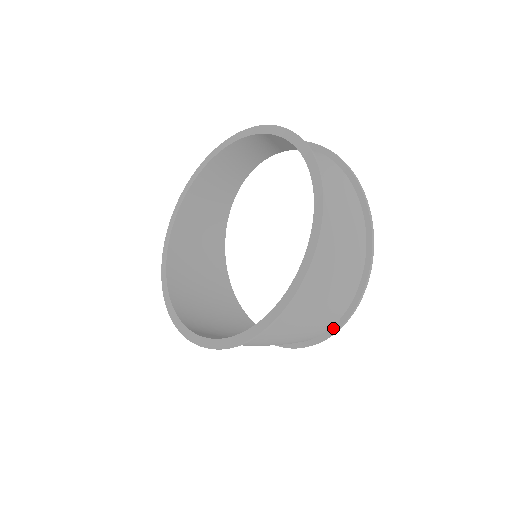
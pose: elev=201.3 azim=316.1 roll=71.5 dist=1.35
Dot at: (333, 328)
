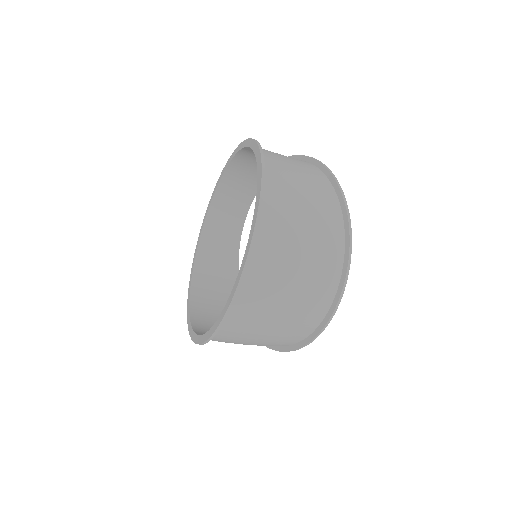
Dot at: (346, 241)
